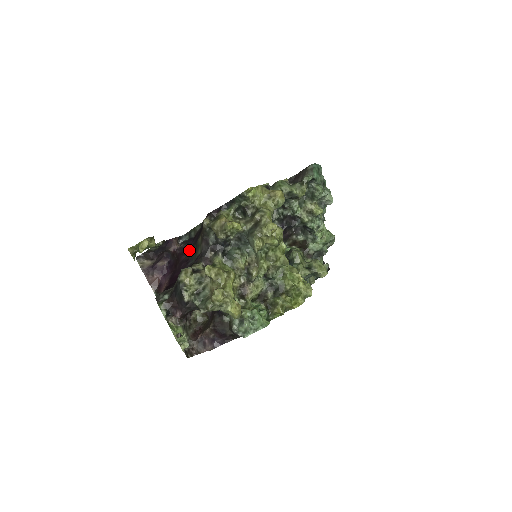
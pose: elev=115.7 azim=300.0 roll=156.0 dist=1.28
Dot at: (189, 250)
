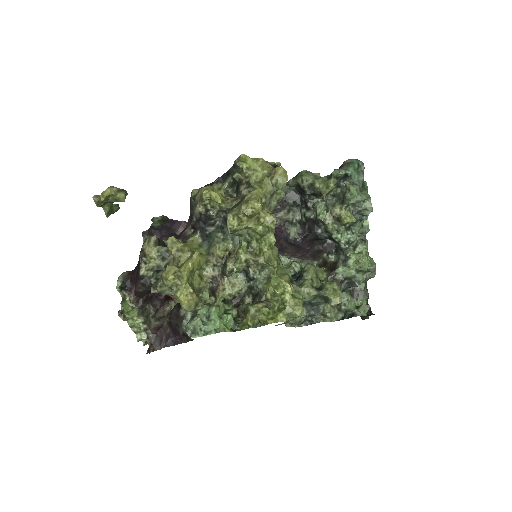
Dot at: occluded
